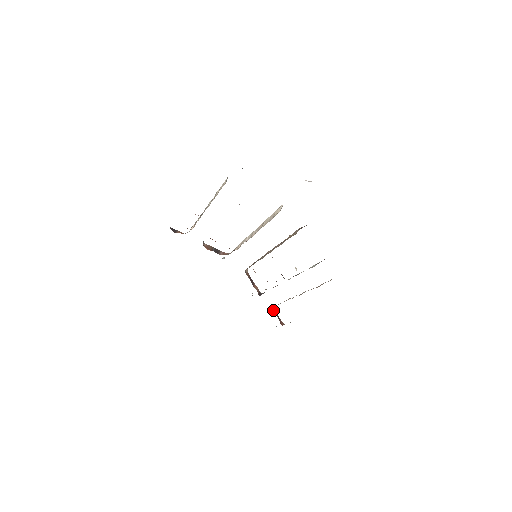
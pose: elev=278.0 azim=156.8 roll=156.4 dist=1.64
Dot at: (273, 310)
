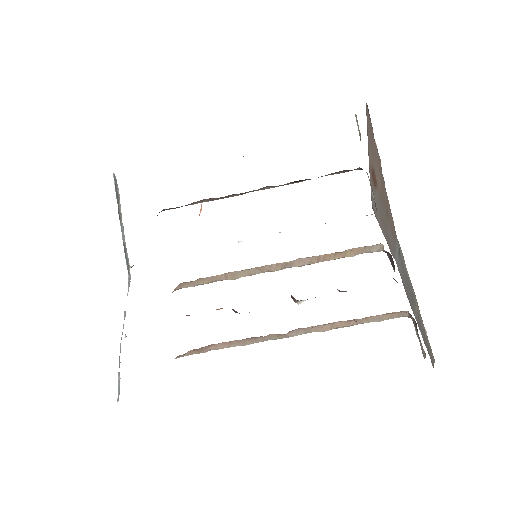
Dot at: occluded
